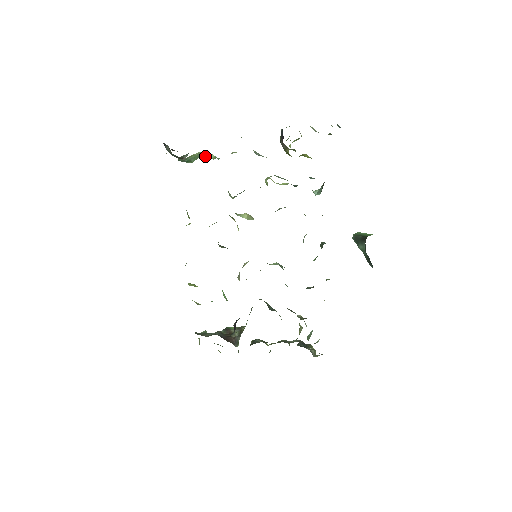
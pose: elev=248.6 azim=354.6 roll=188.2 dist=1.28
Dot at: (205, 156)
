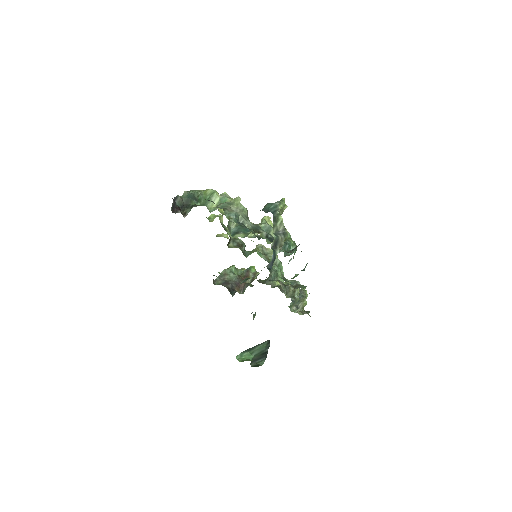
Dot at: (207, 206)
